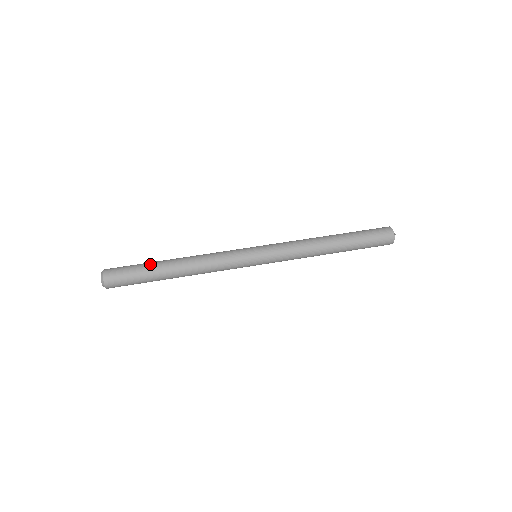
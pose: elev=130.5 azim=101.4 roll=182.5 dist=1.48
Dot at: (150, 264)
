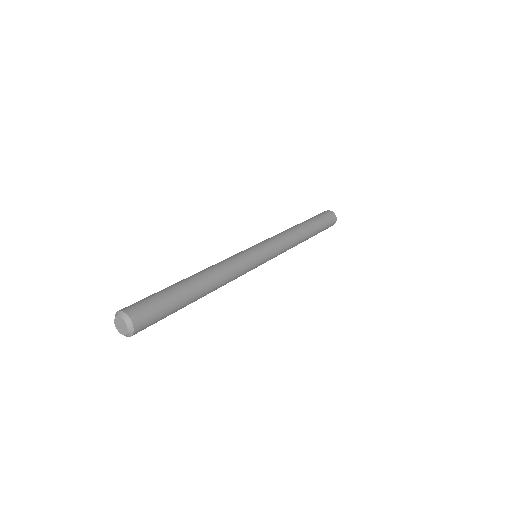
Dot at: occluded
